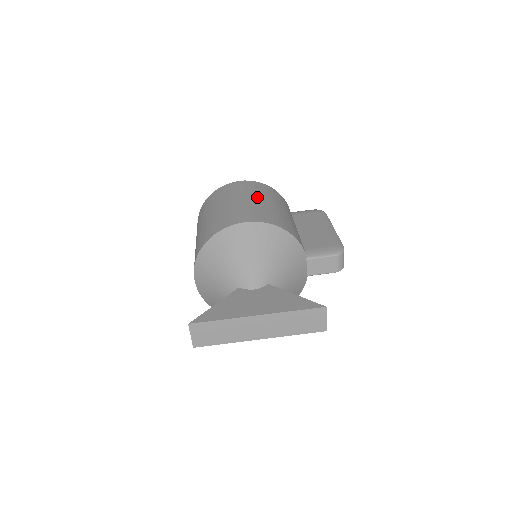
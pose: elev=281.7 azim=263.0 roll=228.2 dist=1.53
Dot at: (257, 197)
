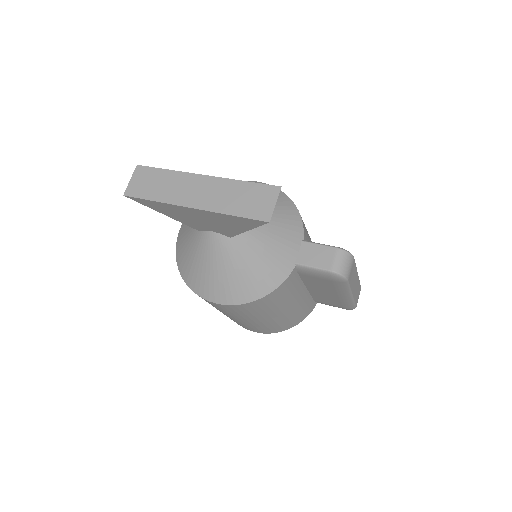
Dot at: occluded
